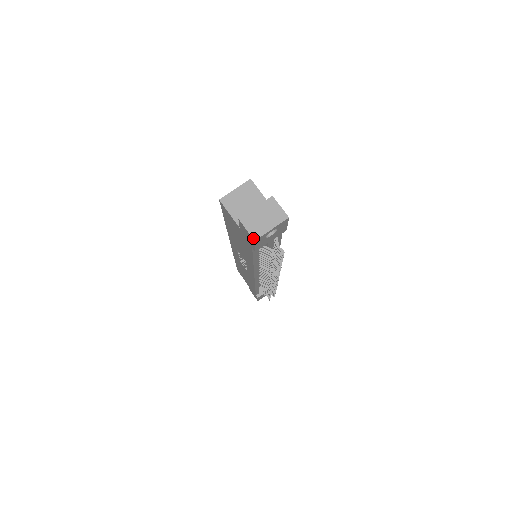
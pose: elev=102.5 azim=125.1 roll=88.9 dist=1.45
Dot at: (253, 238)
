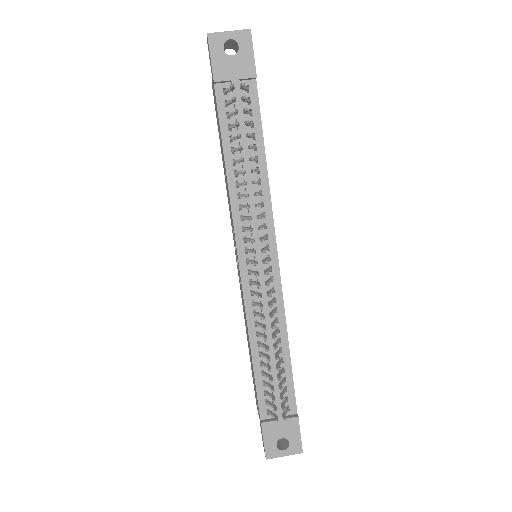
Dot at: (208, 34)
